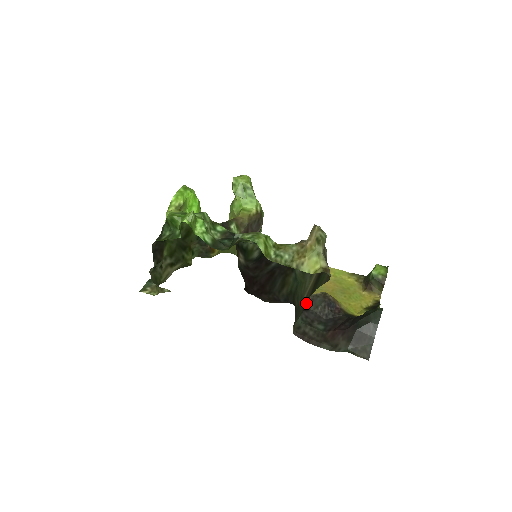
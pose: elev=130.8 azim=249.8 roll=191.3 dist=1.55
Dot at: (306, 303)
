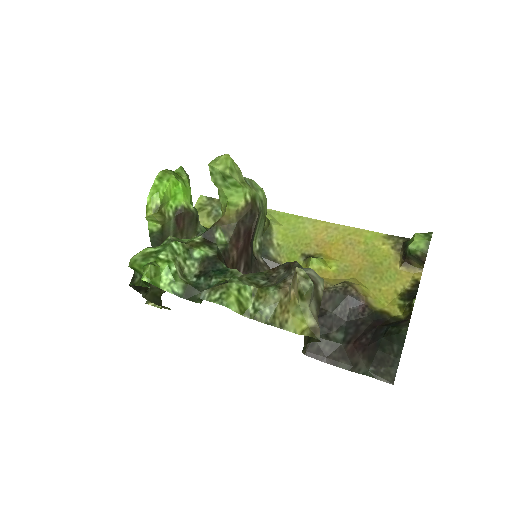
Dot at: (323, 302)
